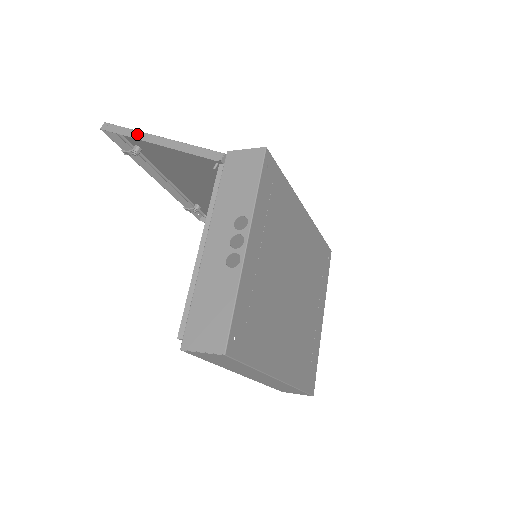
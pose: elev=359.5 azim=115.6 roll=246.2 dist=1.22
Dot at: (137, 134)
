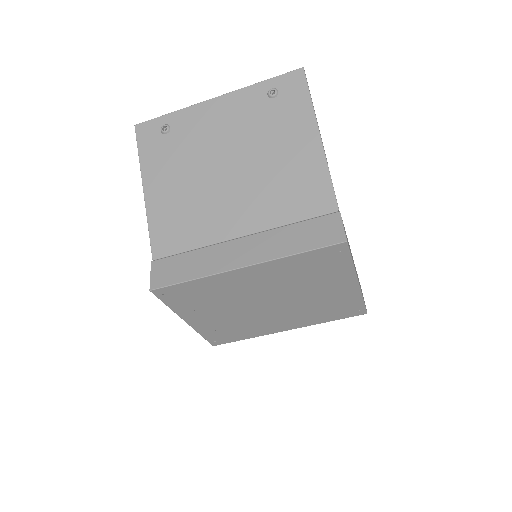
Dot at: (141, 169)
